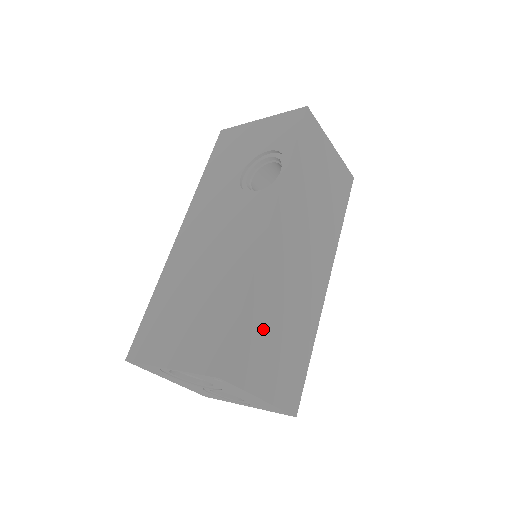
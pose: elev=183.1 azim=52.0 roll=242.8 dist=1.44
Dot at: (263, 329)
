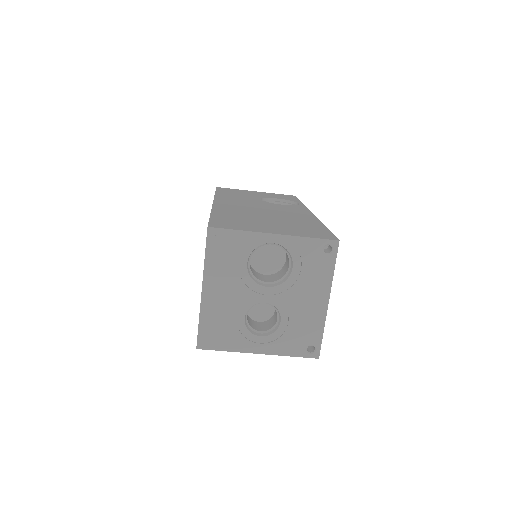
Dot at: occluded
